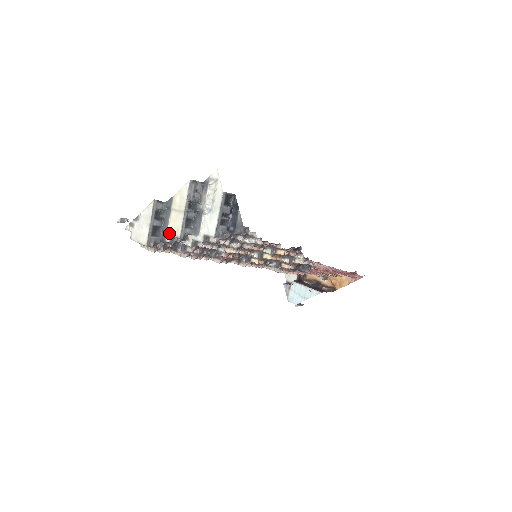
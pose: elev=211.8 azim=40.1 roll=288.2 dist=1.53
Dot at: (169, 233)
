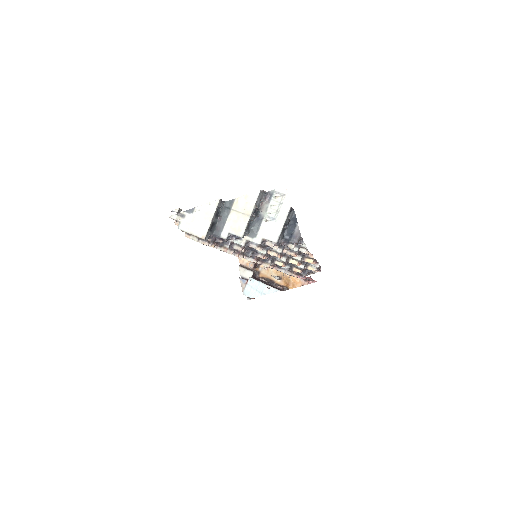
Dot at: (226, 231)
